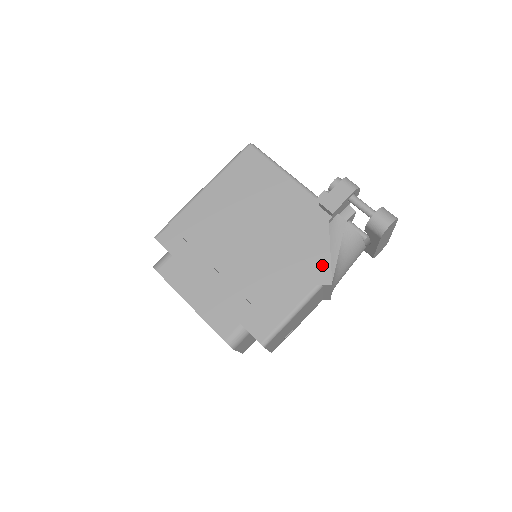
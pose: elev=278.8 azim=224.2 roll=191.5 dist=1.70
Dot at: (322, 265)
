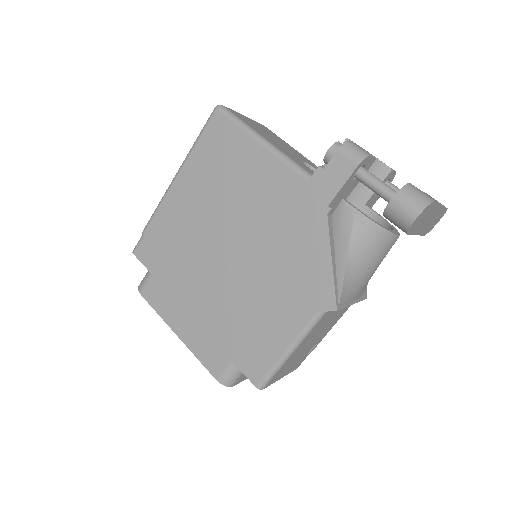
Dot at: (322, 283)
